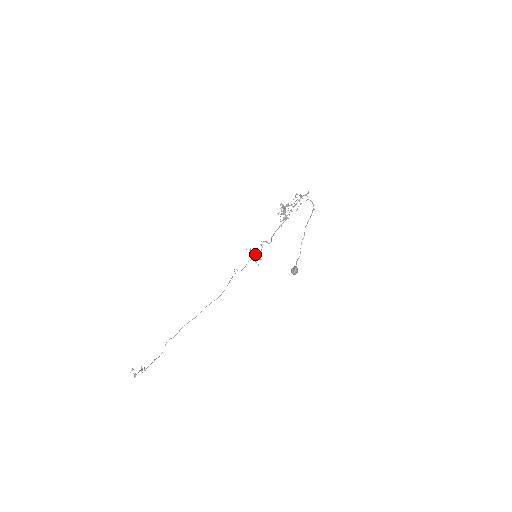
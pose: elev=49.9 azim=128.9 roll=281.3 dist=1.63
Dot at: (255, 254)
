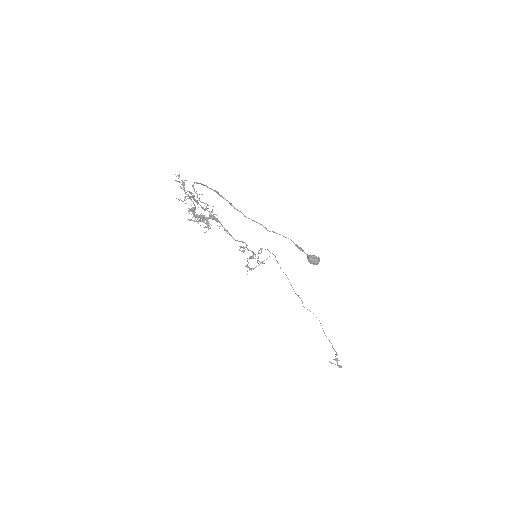
Dot at: occluded
